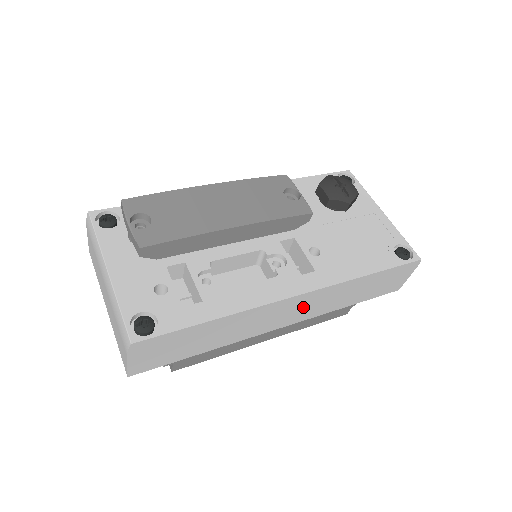
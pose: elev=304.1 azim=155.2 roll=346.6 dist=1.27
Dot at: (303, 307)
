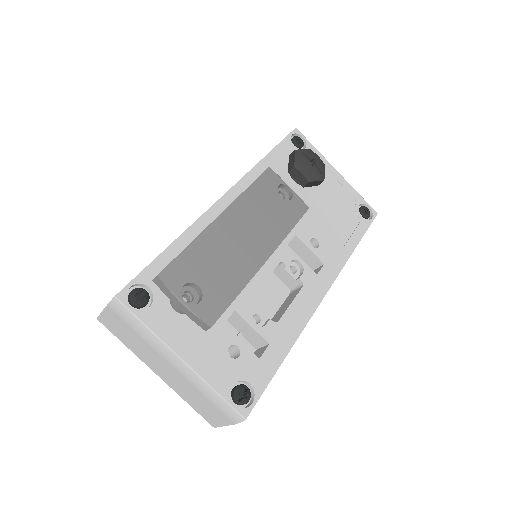
Dot at: occluded
